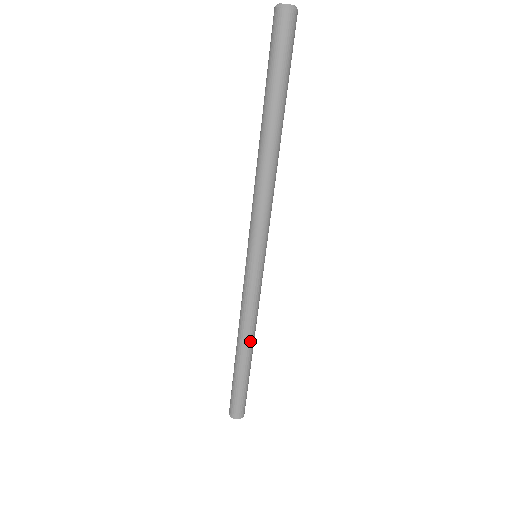
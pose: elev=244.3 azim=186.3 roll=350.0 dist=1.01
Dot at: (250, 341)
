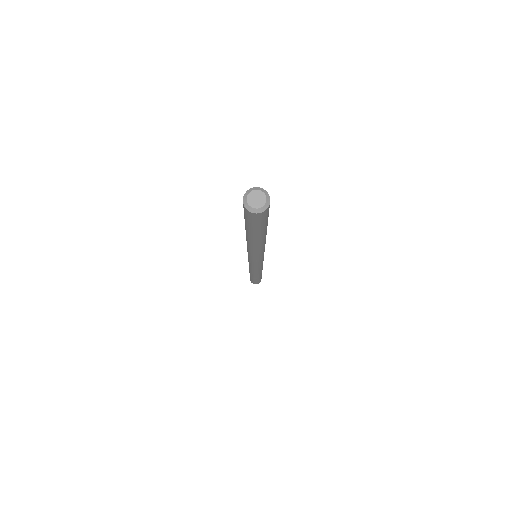
Dot at: (257, 275)
